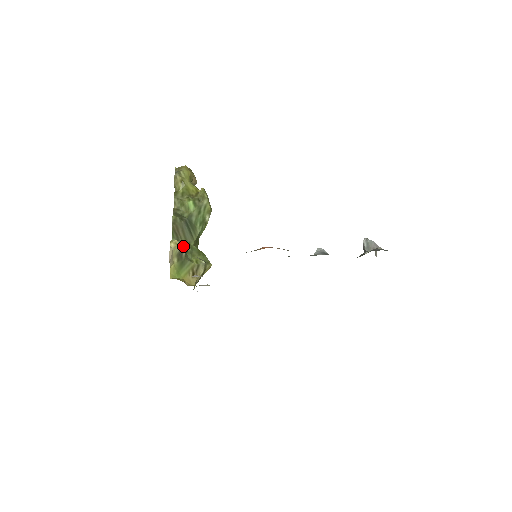
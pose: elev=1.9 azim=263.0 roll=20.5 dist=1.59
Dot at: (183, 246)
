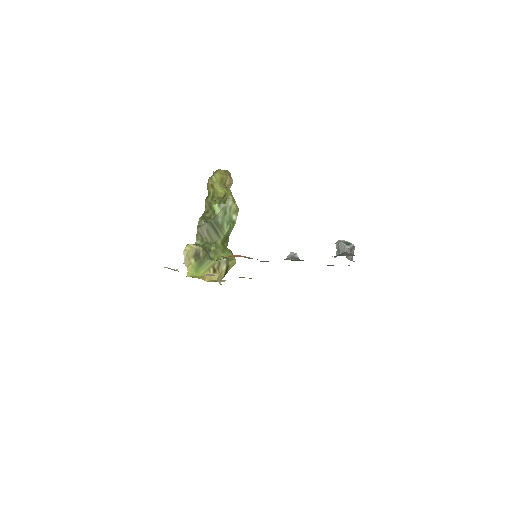
Dot at: (199, 248)
